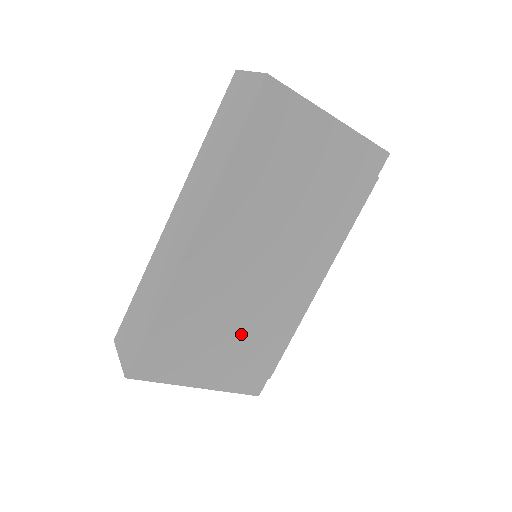
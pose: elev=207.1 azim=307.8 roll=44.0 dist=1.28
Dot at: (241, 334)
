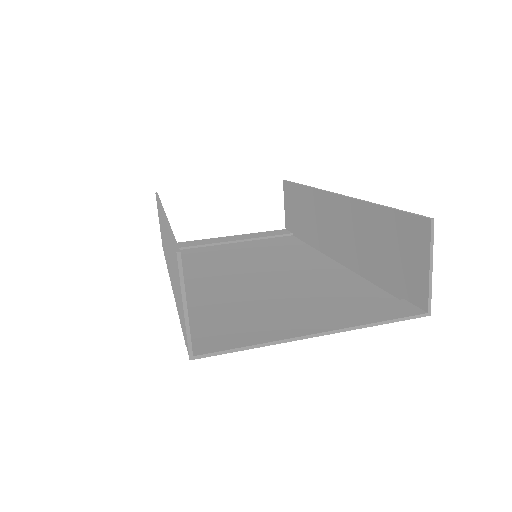
Dot at: occluded
